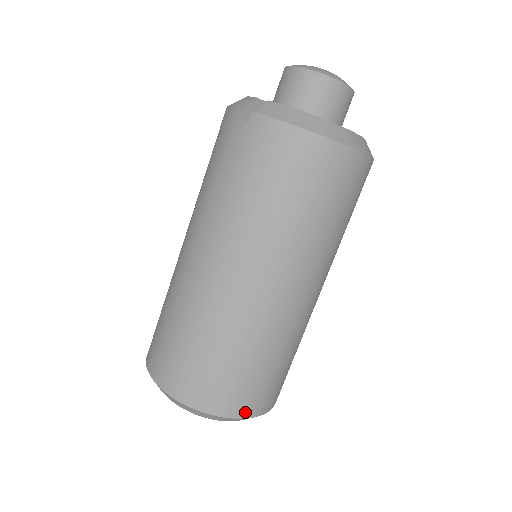
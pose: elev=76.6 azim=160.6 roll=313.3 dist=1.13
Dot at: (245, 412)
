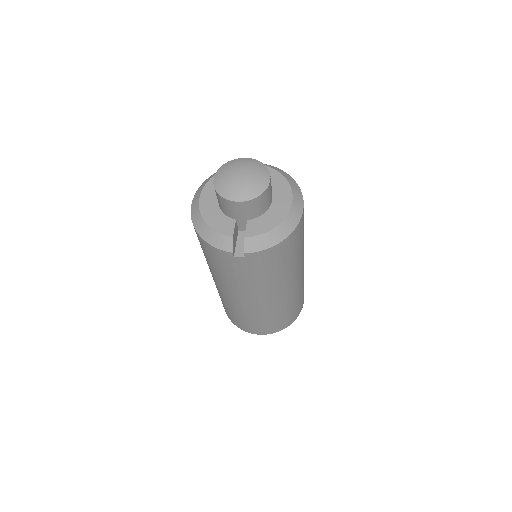
Dot at: (302, 307)
